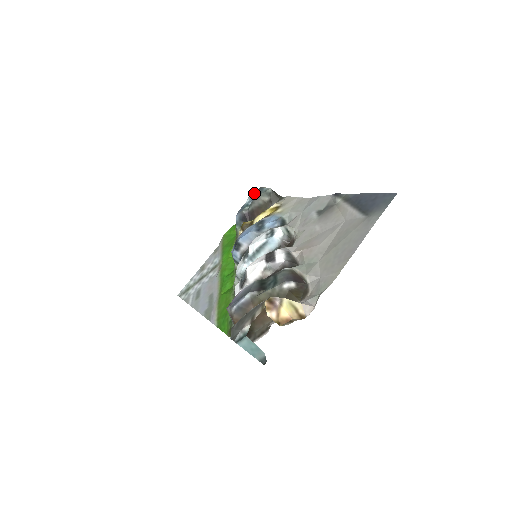
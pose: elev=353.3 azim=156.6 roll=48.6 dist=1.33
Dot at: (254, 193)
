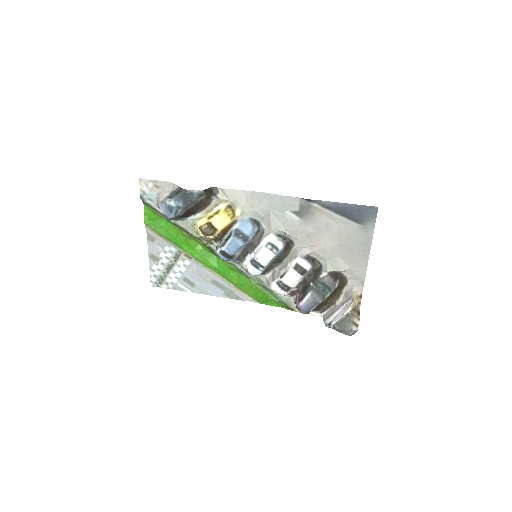
Dot at: (177, 195)
